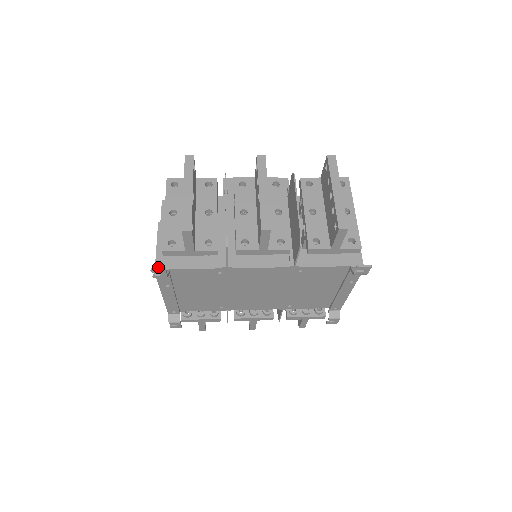
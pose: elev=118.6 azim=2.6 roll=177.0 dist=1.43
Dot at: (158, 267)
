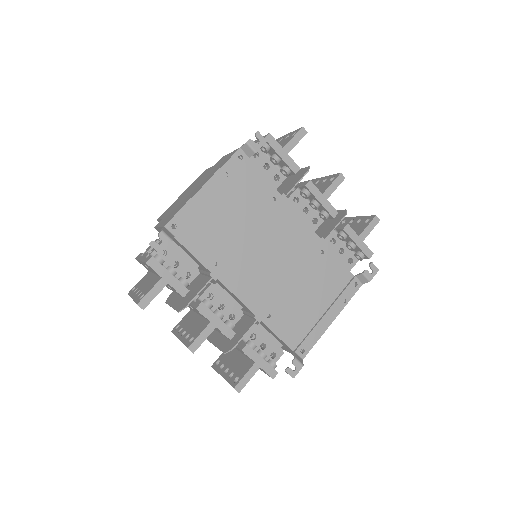
Dot at: (240, 150)
